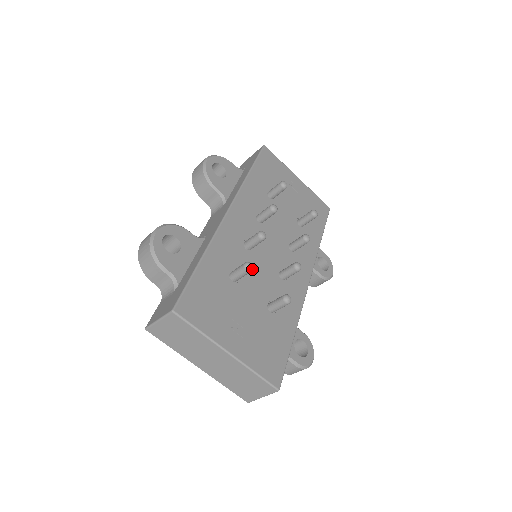
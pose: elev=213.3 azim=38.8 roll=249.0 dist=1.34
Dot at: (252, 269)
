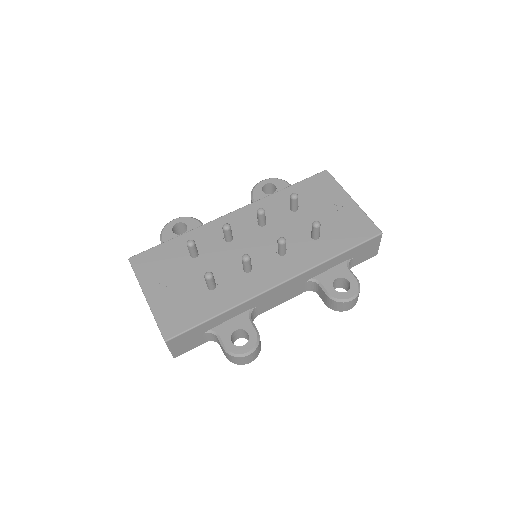
Dot at: (191, 245)
